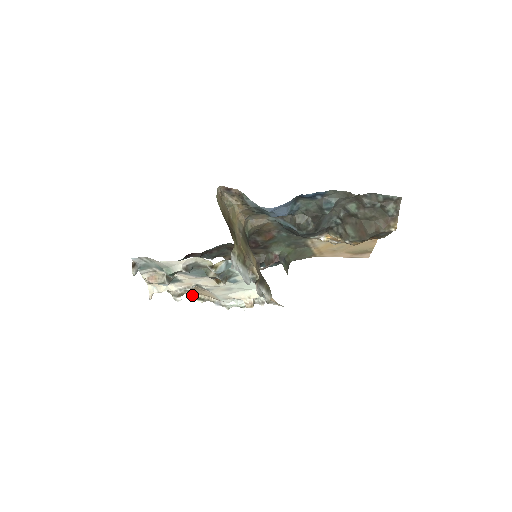
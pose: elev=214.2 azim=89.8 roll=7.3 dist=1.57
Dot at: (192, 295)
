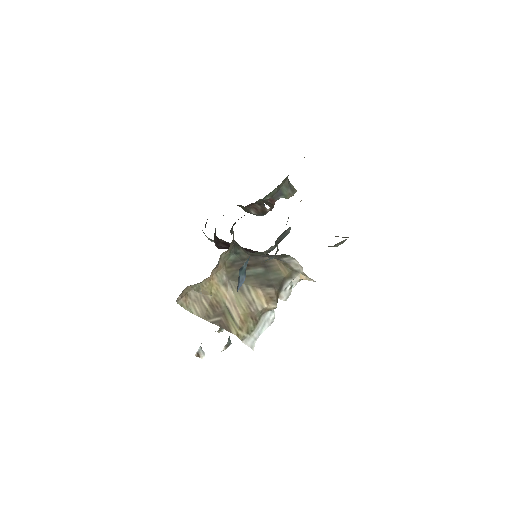
Dot at: occluded
